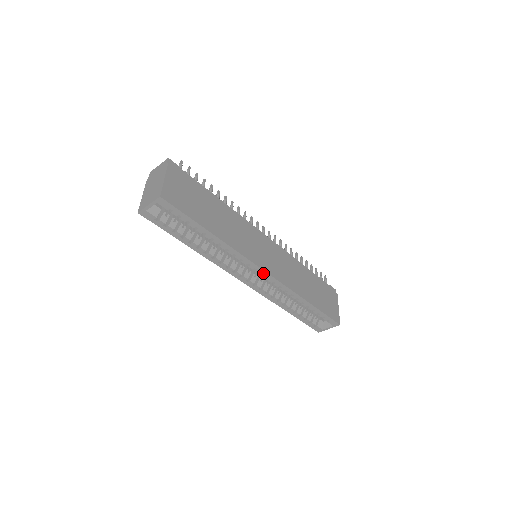
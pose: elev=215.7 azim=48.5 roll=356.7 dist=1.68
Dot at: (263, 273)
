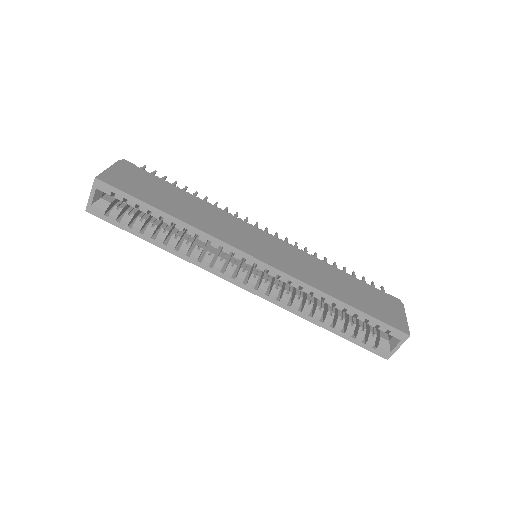
Dot at: (256, 263)
